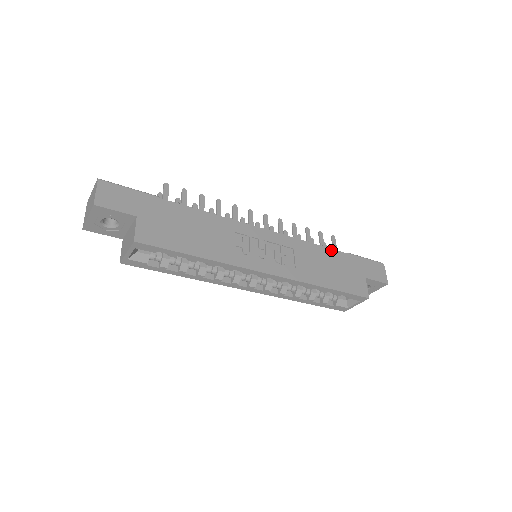
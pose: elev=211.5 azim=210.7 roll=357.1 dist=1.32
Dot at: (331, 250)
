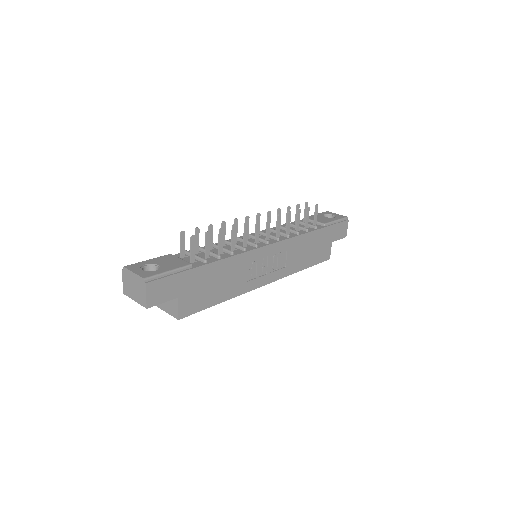
Dot at: (314, 232)
